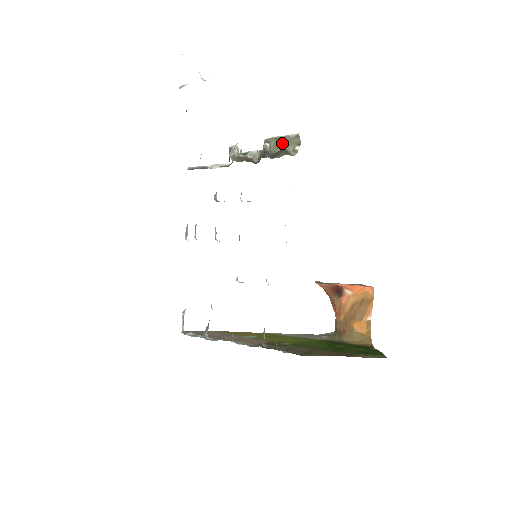
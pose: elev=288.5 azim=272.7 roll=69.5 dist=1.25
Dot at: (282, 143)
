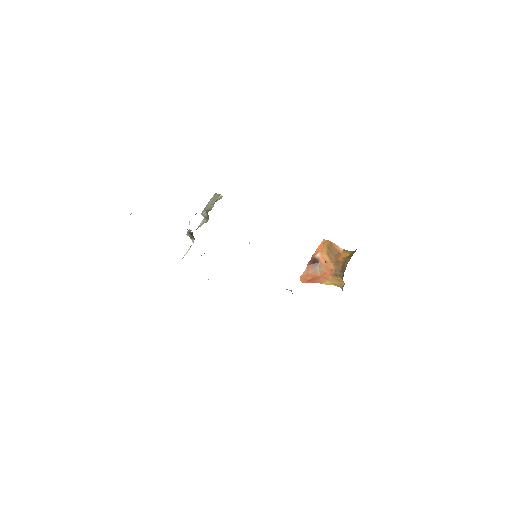
Dot at: (211, 204)
